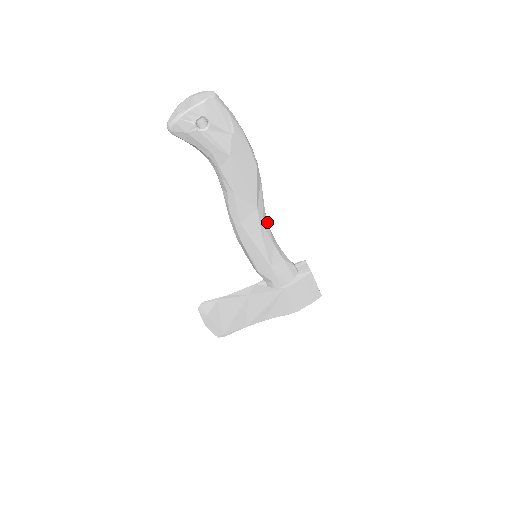
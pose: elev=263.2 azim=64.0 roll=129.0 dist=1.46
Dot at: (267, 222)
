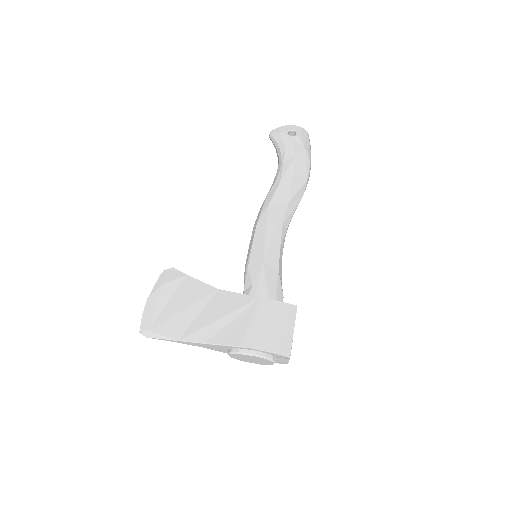
Dot at: (287, 228)
